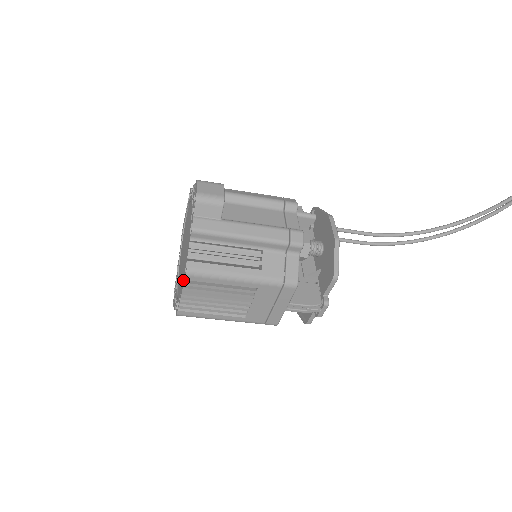
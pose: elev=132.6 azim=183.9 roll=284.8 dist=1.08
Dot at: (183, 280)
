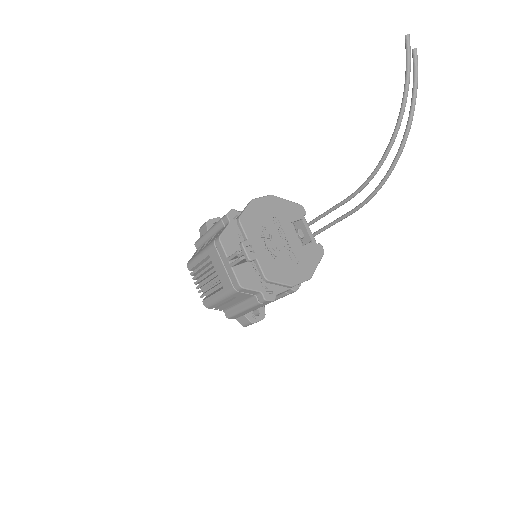
Dot at: (195, 275)
